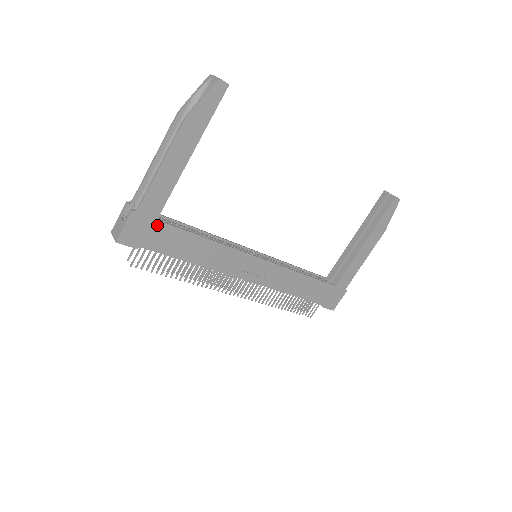
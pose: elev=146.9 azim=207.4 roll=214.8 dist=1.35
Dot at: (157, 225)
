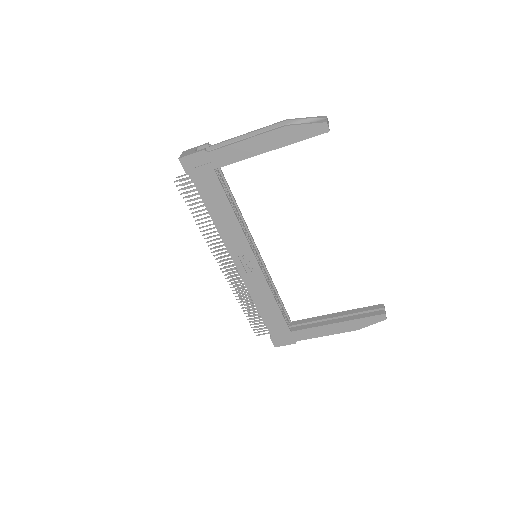
Dot at: (211, 173)
